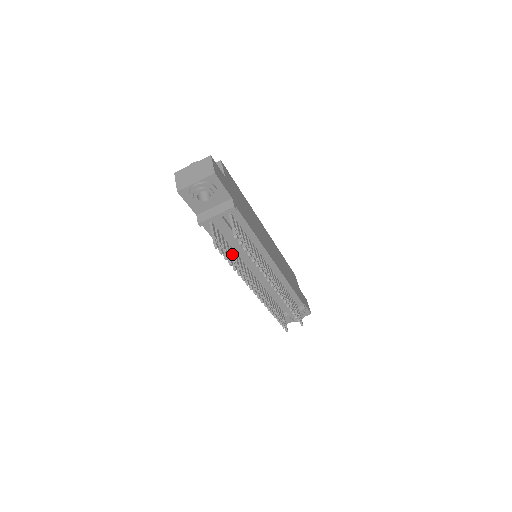
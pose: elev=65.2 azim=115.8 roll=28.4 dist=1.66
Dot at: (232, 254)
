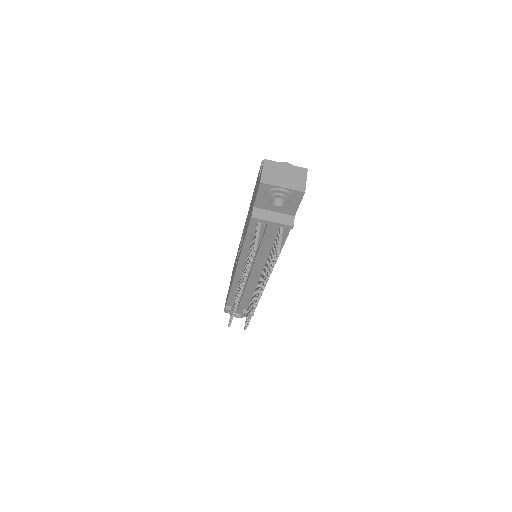
Dot at: occluded
